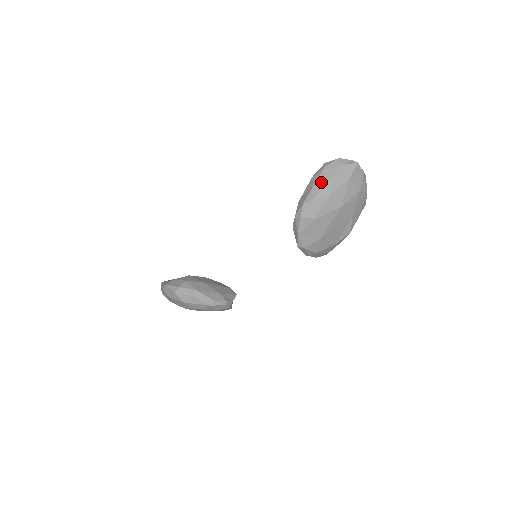
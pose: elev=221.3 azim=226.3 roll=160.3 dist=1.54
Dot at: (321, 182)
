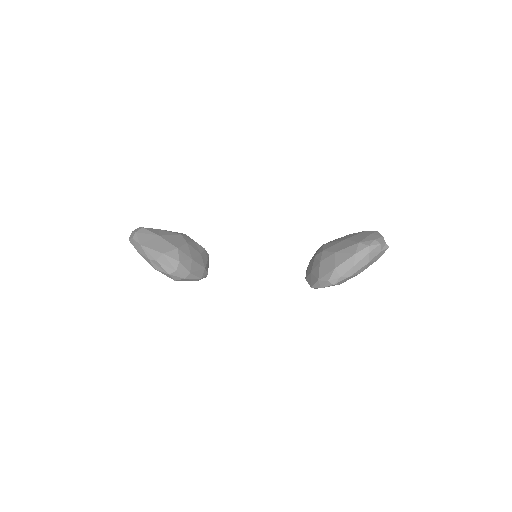
Dot at: (361, 265)
